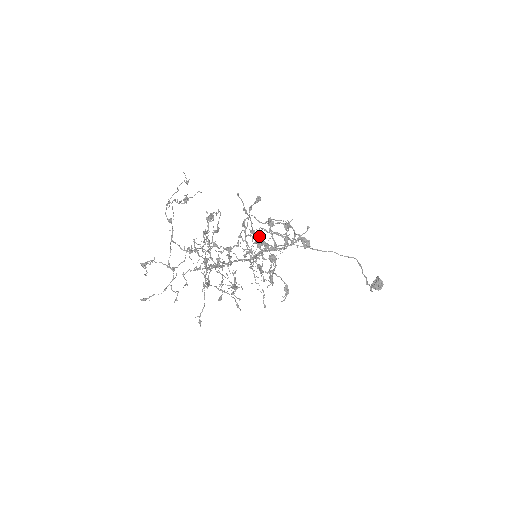
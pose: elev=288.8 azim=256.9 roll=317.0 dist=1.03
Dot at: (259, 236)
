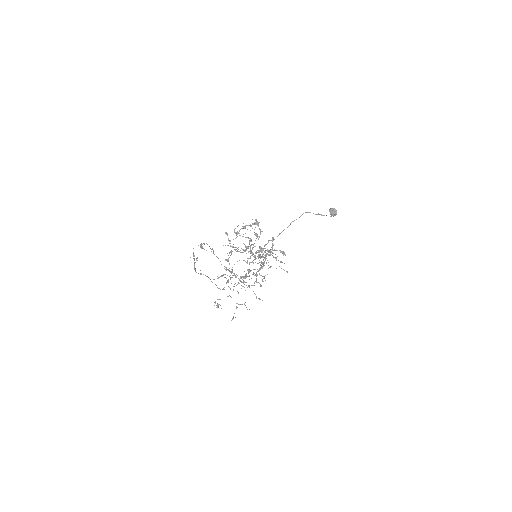
Dot at: (256, 253)
